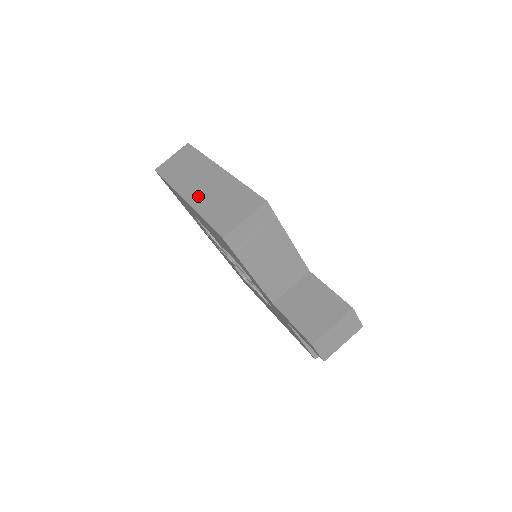
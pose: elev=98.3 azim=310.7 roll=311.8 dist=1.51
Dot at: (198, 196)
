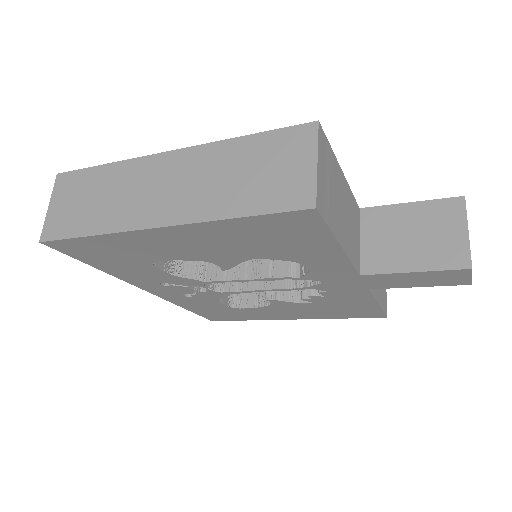
Dot at: (181, 205)
